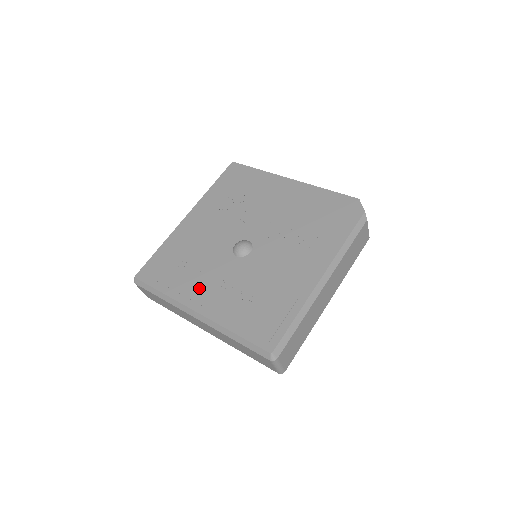
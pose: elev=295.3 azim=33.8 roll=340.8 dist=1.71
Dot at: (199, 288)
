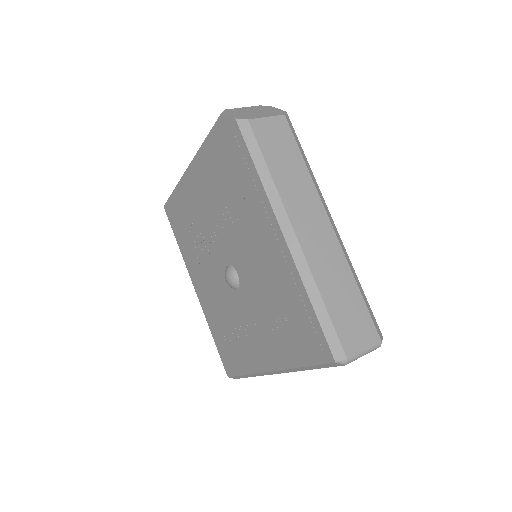
Dot at: (252, 347)
